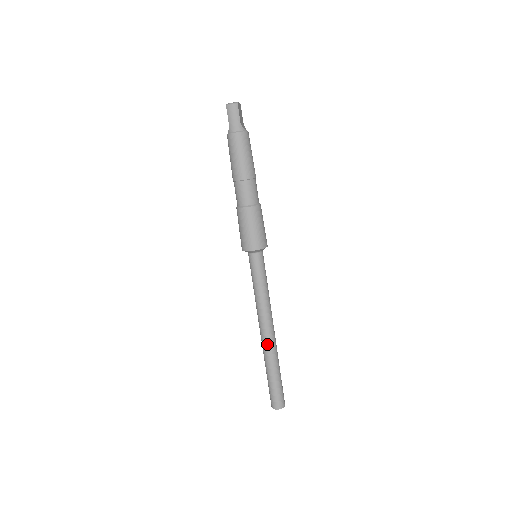
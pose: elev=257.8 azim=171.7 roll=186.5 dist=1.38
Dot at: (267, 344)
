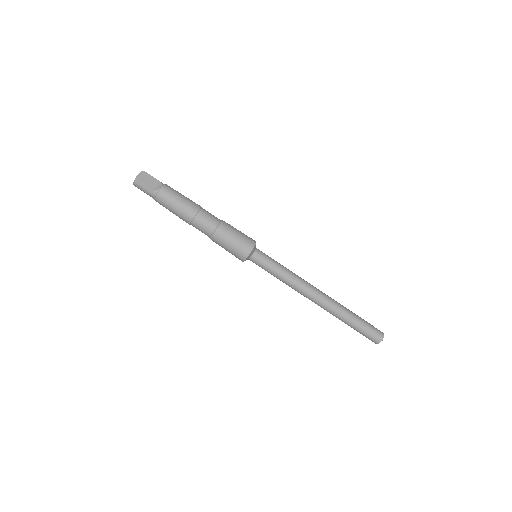
Dot at: occluded
